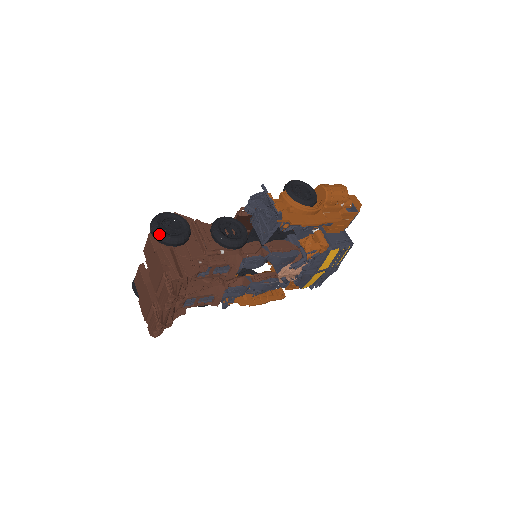
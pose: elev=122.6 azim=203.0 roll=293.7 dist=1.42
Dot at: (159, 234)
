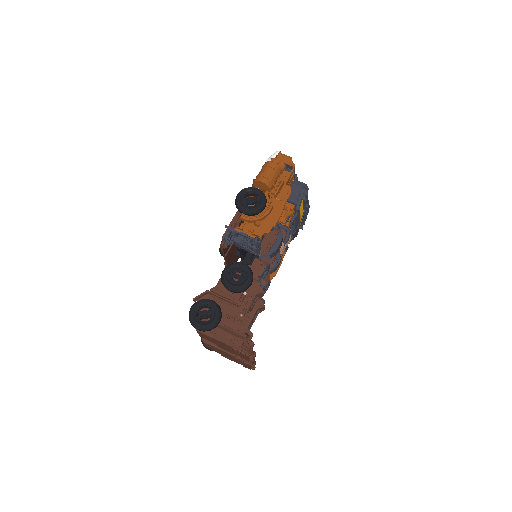
Dot at: (205, 328)
